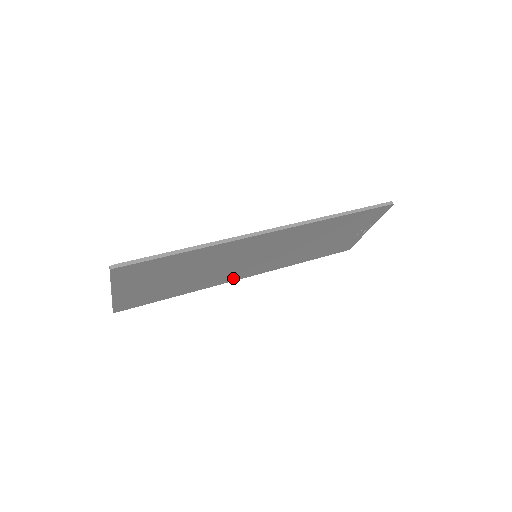
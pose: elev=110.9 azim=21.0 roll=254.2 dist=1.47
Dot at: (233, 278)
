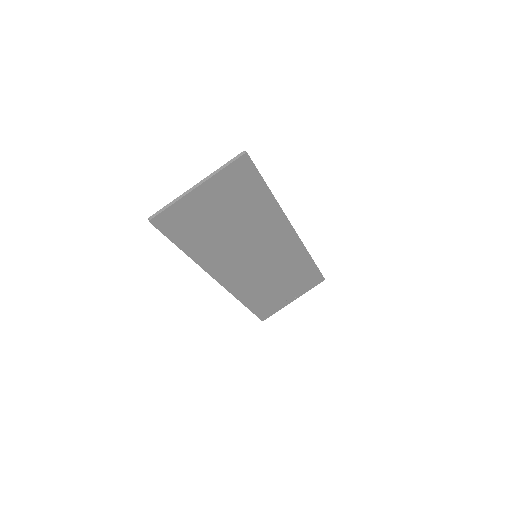
Dot at: (219, 273)
